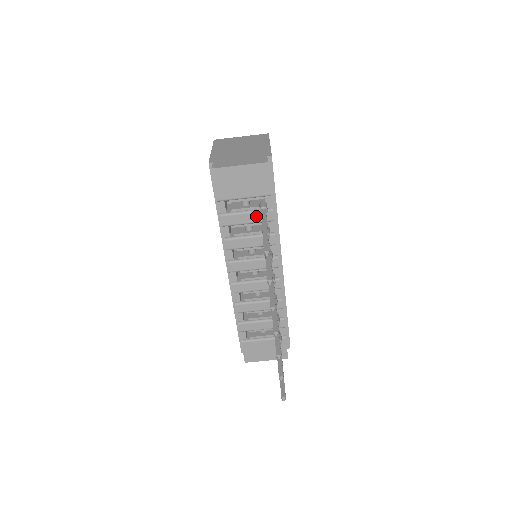
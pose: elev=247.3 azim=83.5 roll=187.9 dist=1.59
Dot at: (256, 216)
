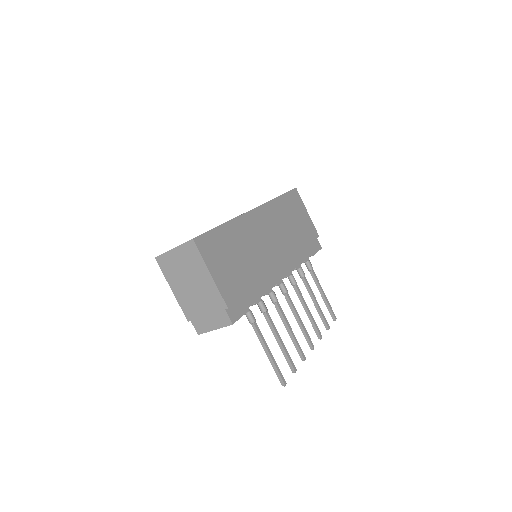
Dot at: occluded
